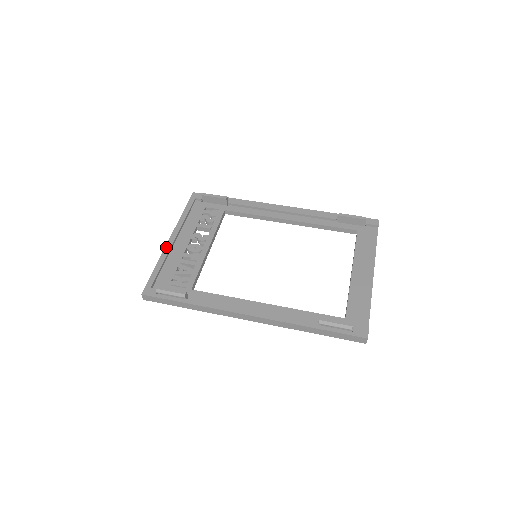
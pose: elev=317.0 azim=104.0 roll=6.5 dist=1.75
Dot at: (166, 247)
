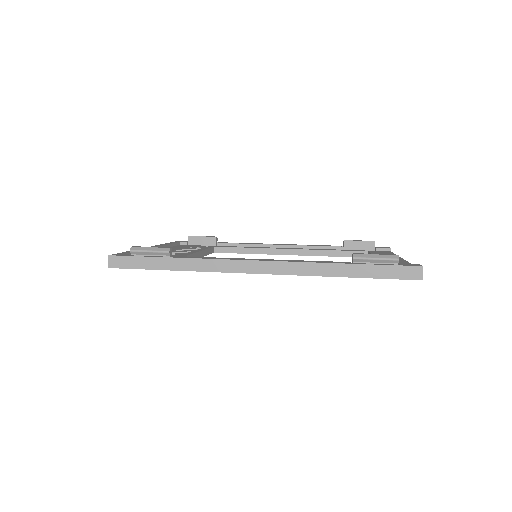
Dot at: occluded
